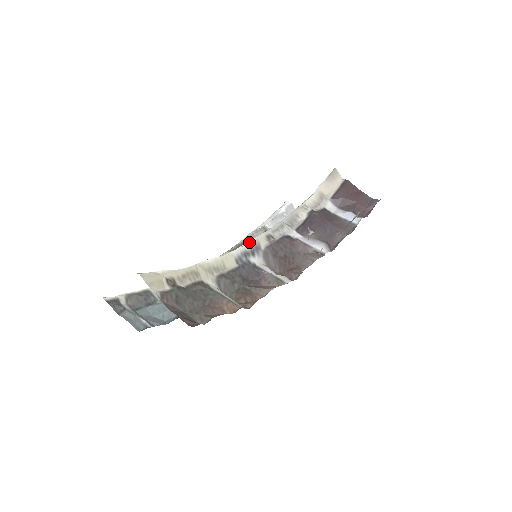
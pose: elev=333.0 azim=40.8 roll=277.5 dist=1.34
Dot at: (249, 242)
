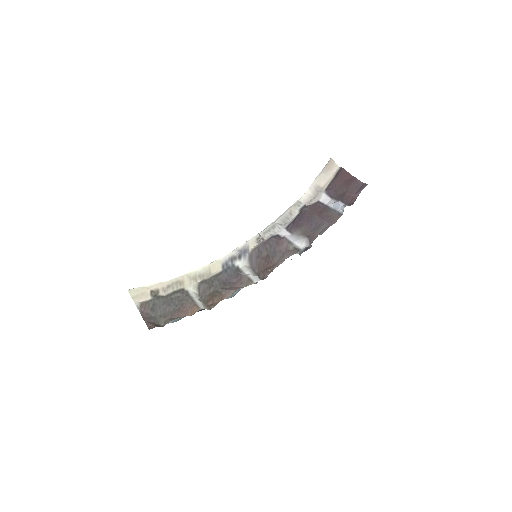
Dot at: (239, 247)
